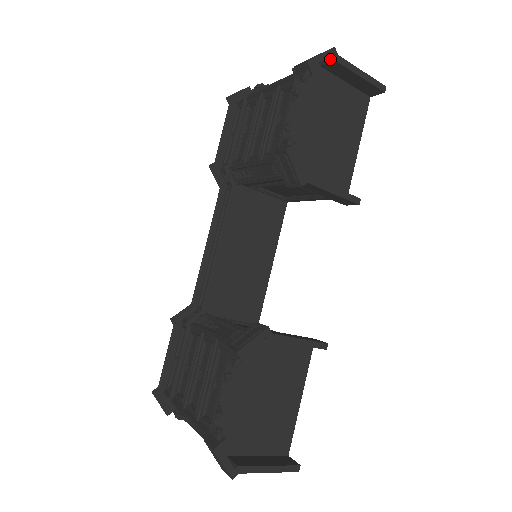
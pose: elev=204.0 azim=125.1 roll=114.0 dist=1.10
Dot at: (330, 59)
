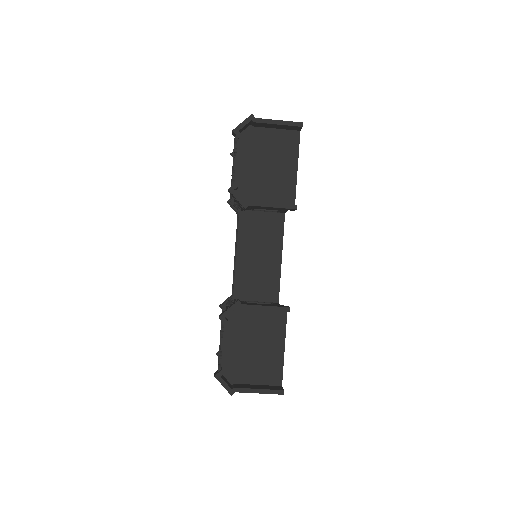
Dot at: (252, 122)
